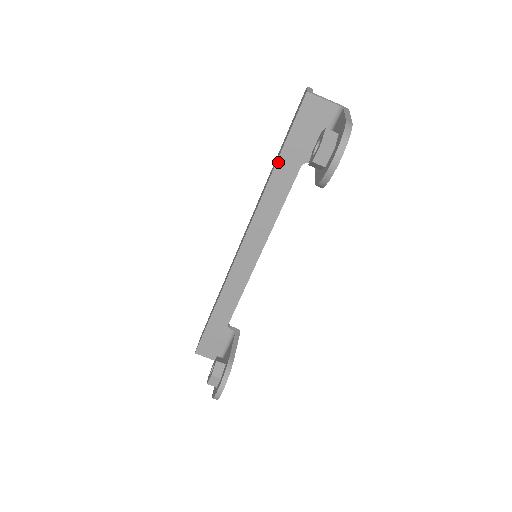
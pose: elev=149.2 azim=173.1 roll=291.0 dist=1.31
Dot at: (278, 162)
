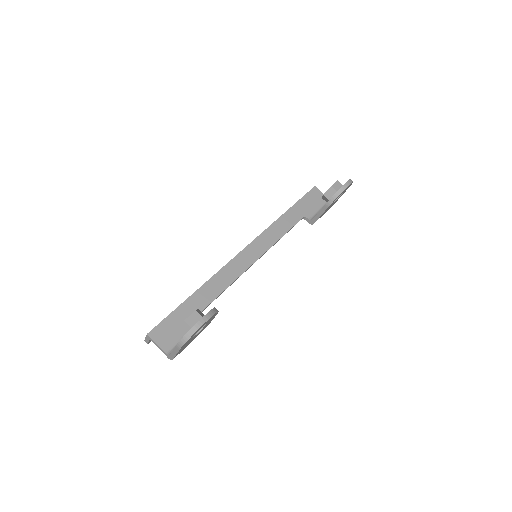
Dot at: (290, 209)
